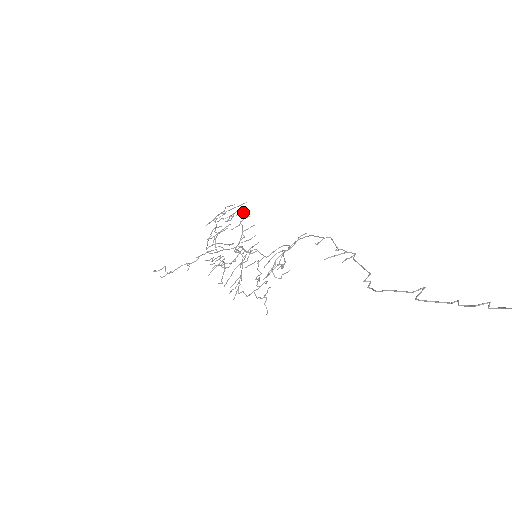
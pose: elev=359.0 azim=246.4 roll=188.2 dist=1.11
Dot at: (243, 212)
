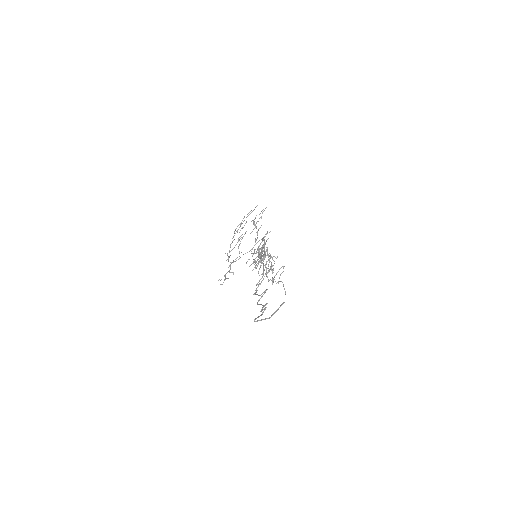
Dot at: (260, 213)
